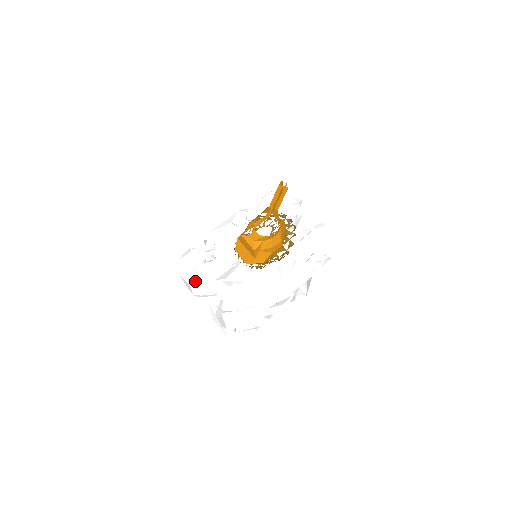
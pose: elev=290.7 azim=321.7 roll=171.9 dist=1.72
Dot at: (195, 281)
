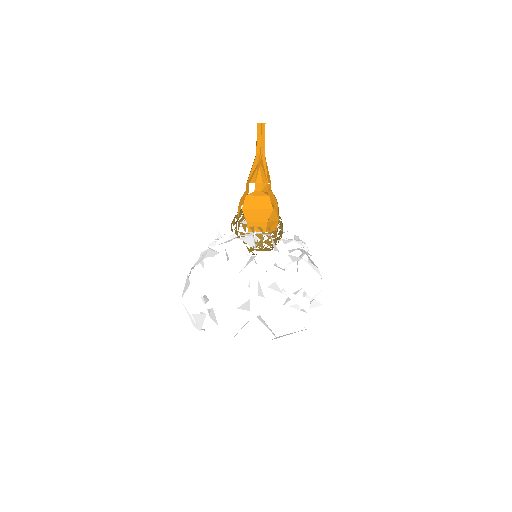
Dot at: (229, 273)
